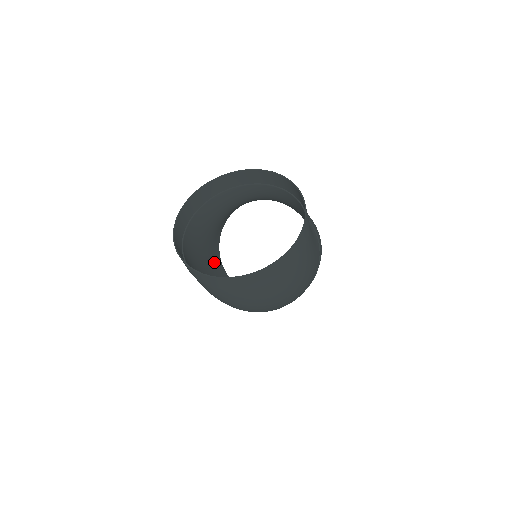
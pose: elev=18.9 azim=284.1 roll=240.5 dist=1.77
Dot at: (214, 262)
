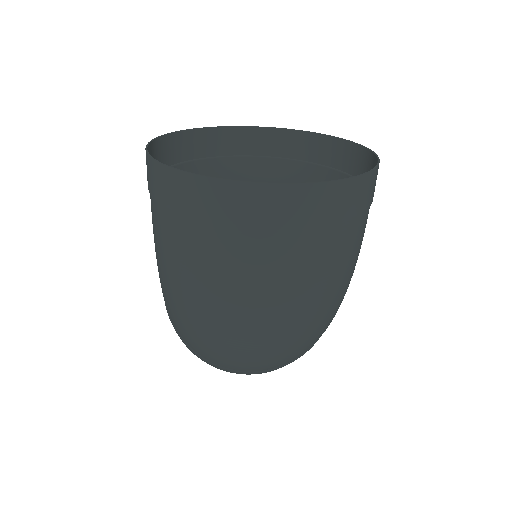
Dot at: occluded
